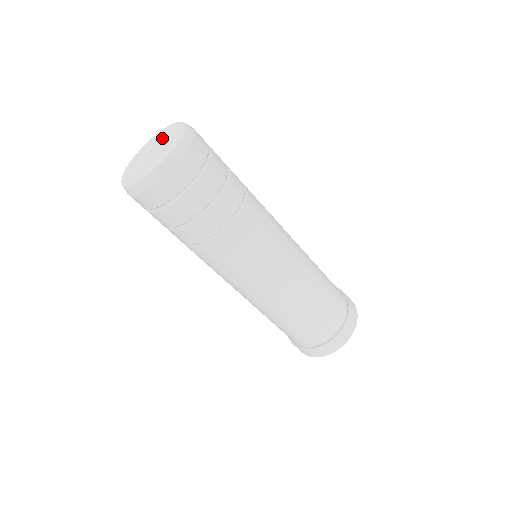
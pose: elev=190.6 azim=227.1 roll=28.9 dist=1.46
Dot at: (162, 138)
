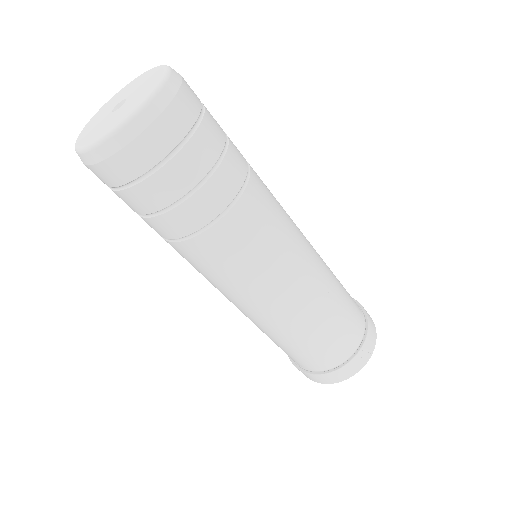
Dot at: (138, 86)
